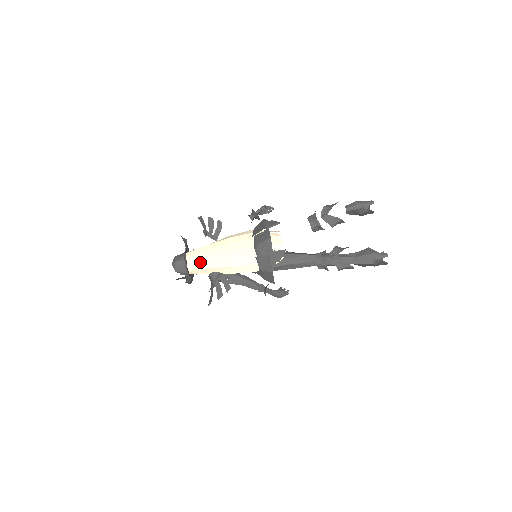
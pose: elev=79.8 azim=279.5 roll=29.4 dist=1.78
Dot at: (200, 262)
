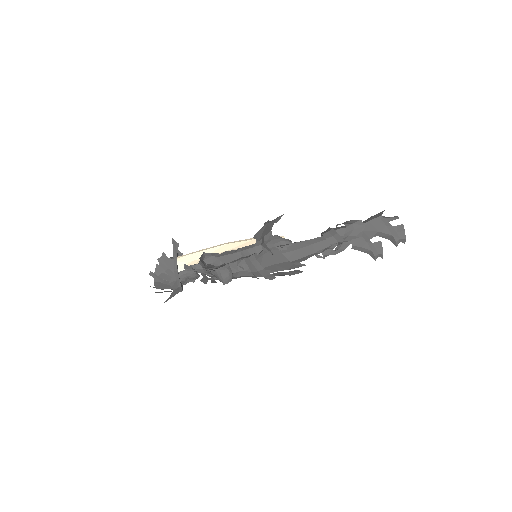
Dot at: (192, 252)
